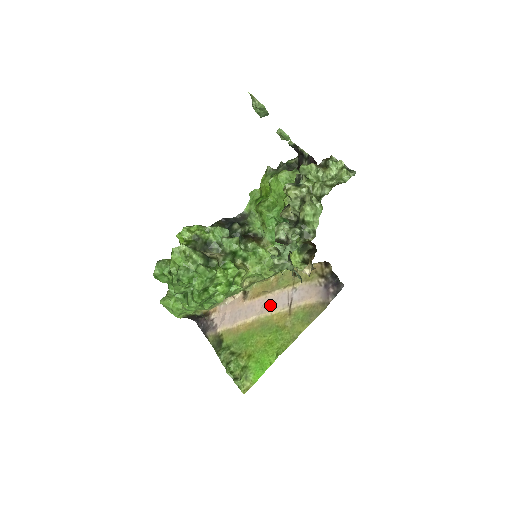
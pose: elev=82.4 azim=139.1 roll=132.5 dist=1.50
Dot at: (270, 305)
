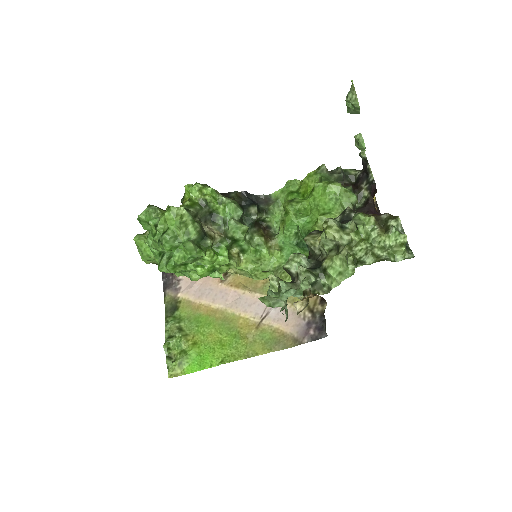
Dot at: (243, 304)
